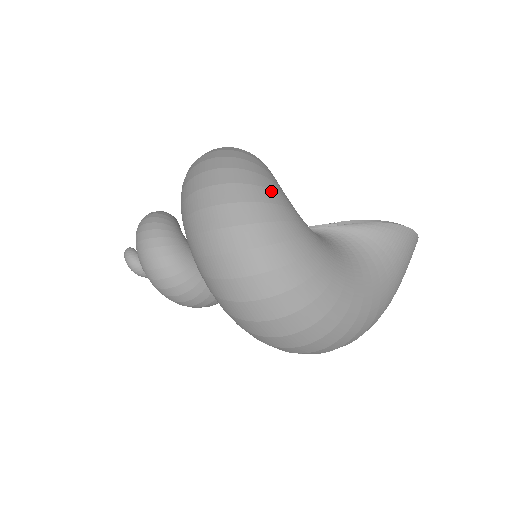
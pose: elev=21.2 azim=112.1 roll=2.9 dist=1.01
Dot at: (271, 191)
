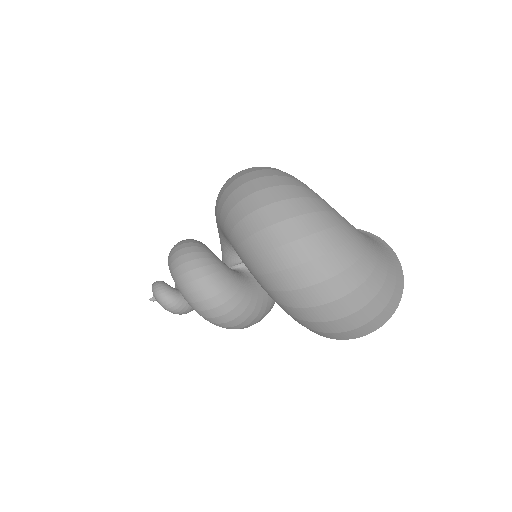
Dot at: occluded
